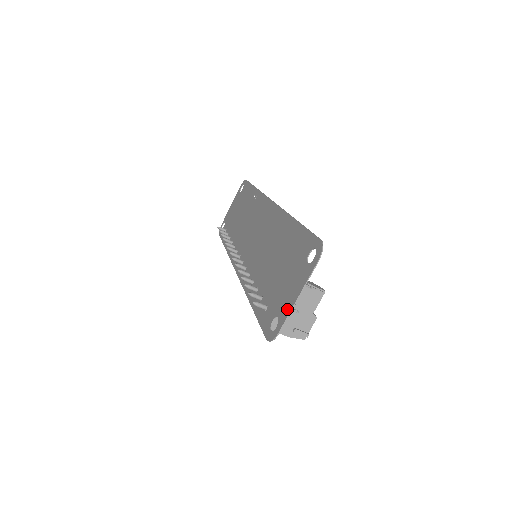
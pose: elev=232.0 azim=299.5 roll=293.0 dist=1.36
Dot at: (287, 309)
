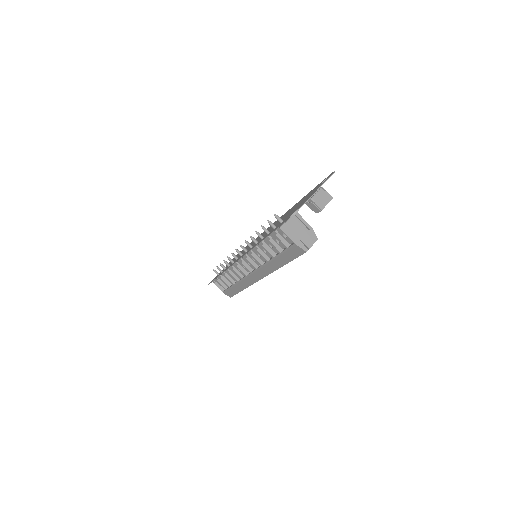
Dot at: (306, 200)
